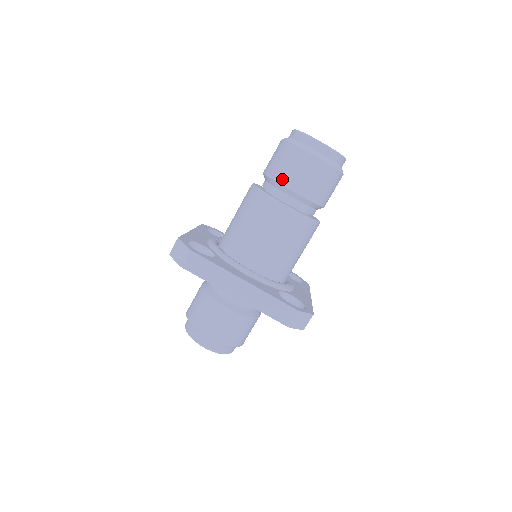
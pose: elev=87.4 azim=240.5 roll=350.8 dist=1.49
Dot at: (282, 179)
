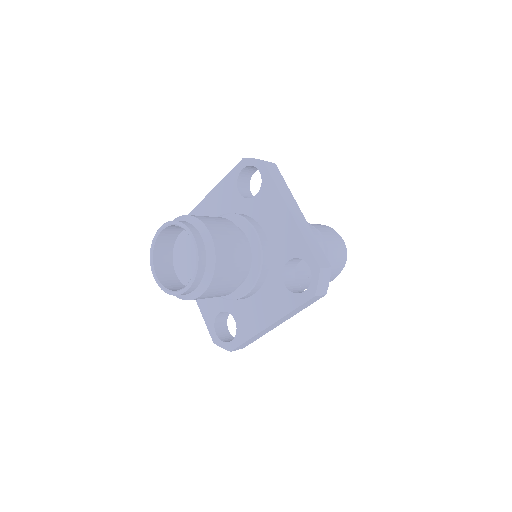
Dot at: (318, 228)
